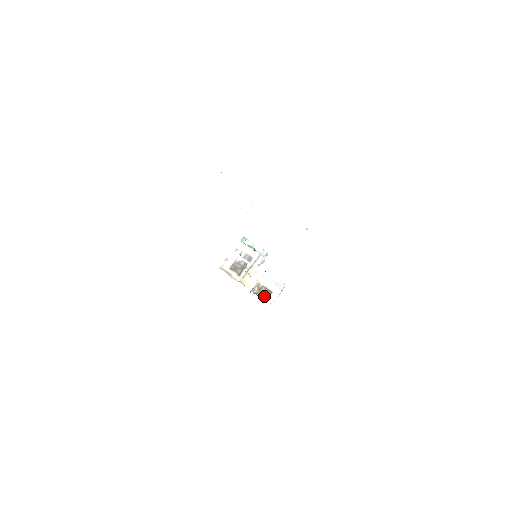
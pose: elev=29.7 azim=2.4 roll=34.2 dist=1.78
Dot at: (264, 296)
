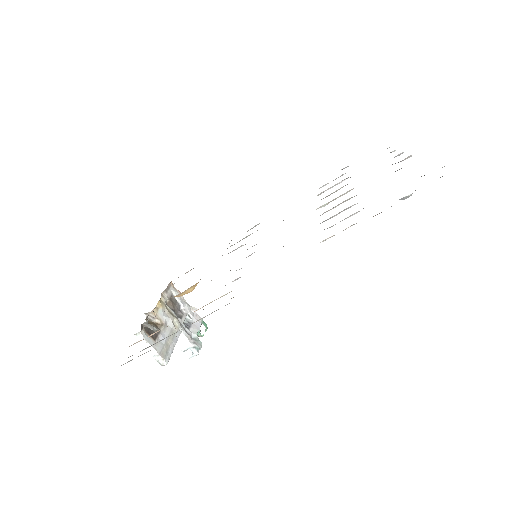
Dot at: (147, 328)
